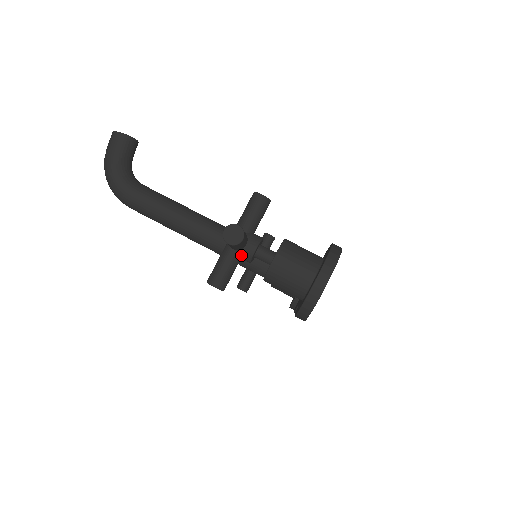
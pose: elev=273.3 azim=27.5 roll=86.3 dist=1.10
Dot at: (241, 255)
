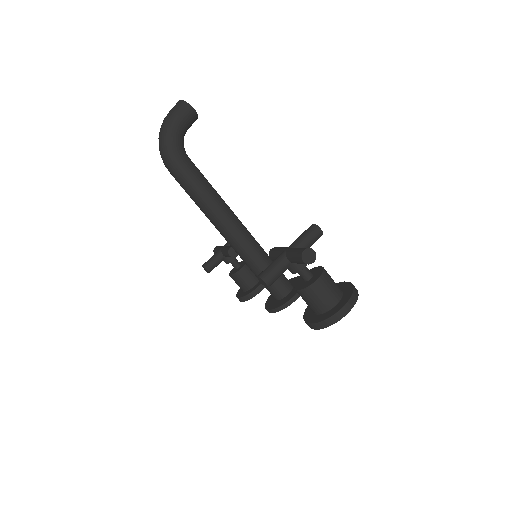
Dot at: (291, 267)
